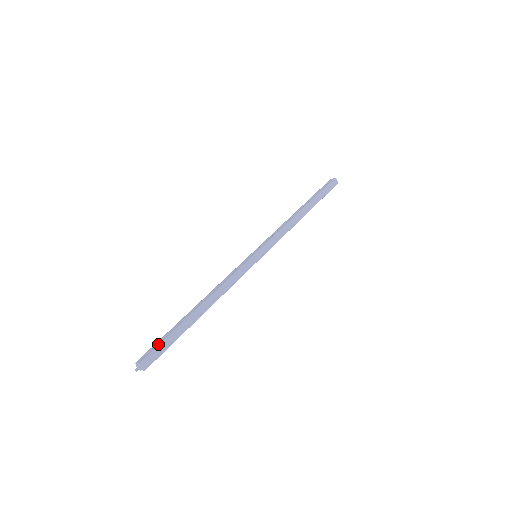
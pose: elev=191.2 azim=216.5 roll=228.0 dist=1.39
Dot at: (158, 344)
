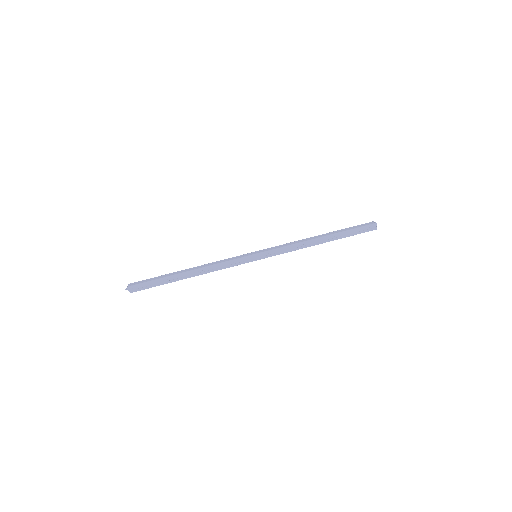
Dot at: (147, 280)
